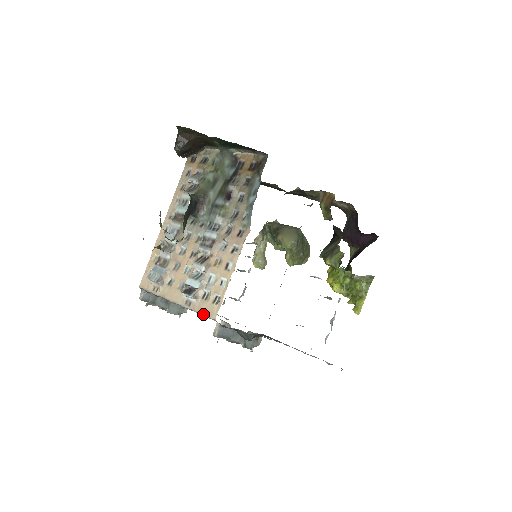
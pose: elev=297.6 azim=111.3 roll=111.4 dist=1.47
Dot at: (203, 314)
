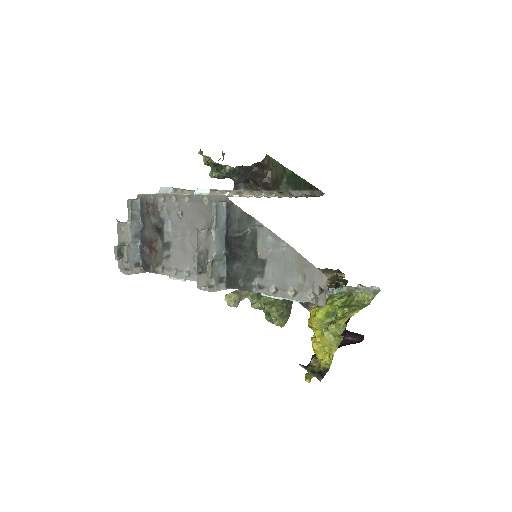
Dot at: occluded
